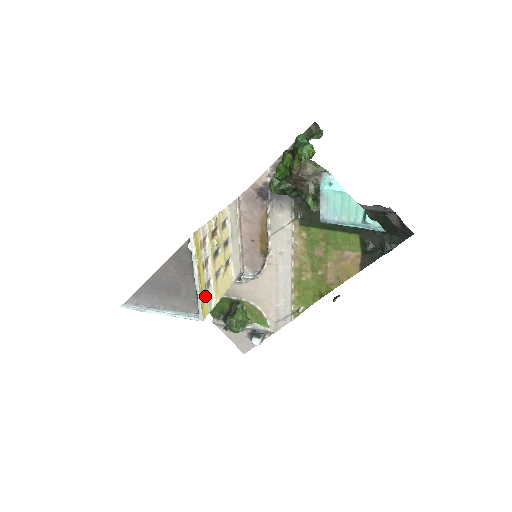
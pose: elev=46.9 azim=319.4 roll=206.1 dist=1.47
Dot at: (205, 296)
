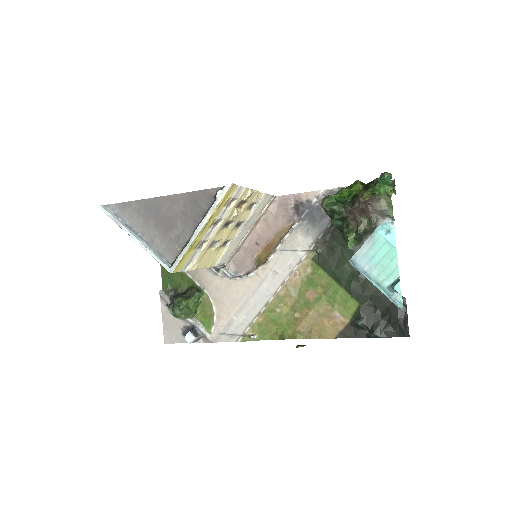
Dot at: (191, 252)
